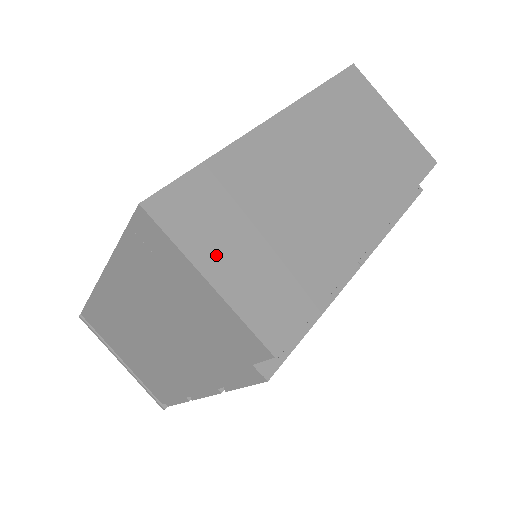
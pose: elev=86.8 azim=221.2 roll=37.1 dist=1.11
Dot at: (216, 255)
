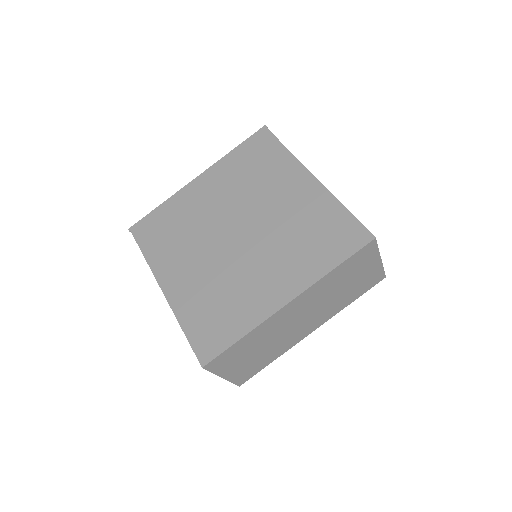
Dot at: (230, 369)
